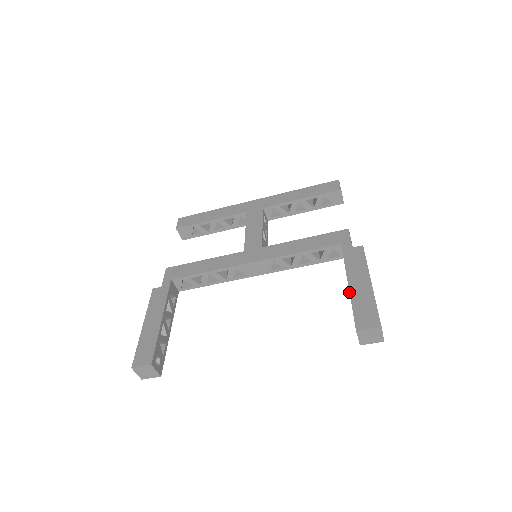
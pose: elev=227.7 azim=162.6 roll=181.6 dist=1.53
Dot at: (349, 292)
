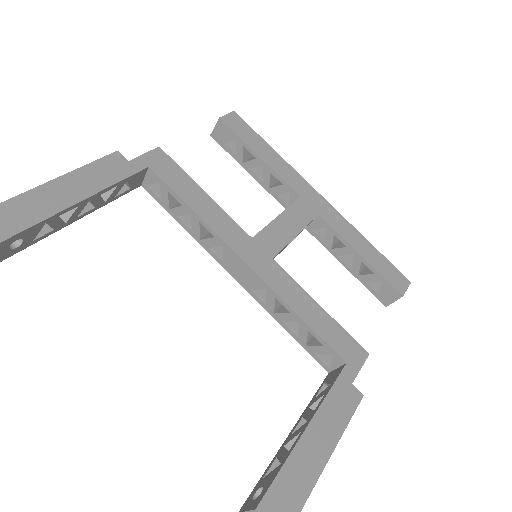
Dot at: (298, 441)
